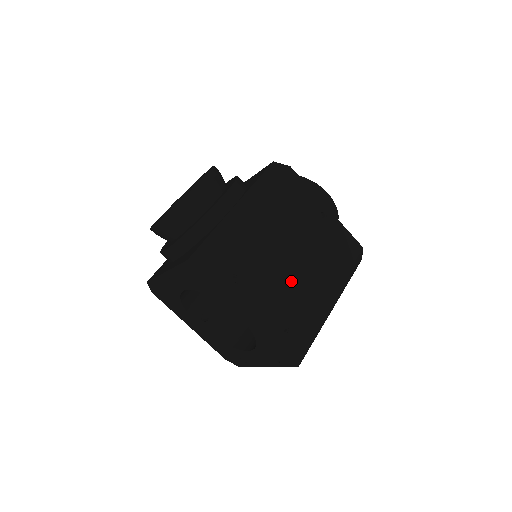
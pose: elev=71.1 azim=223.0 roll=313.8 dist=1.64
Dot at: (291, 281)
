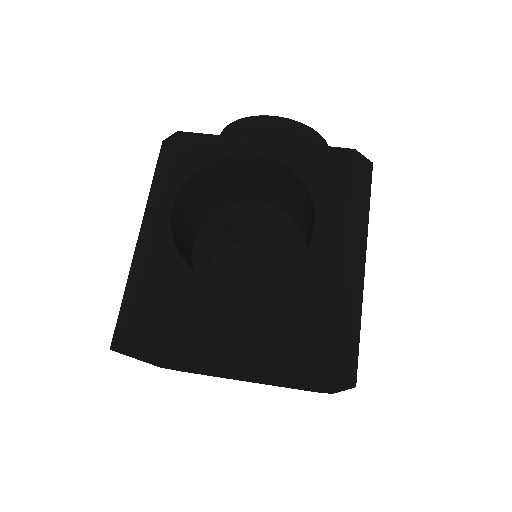
Dot at: occluded
